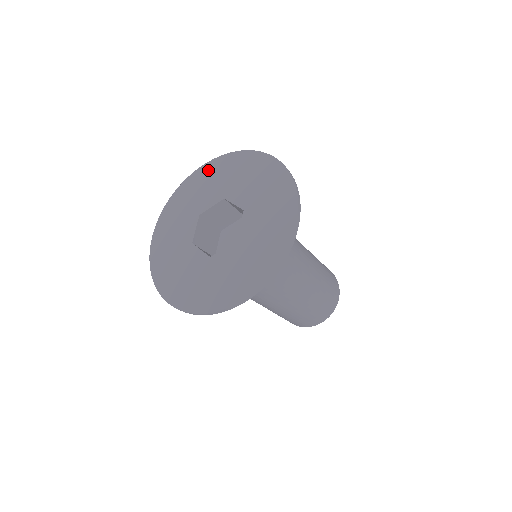
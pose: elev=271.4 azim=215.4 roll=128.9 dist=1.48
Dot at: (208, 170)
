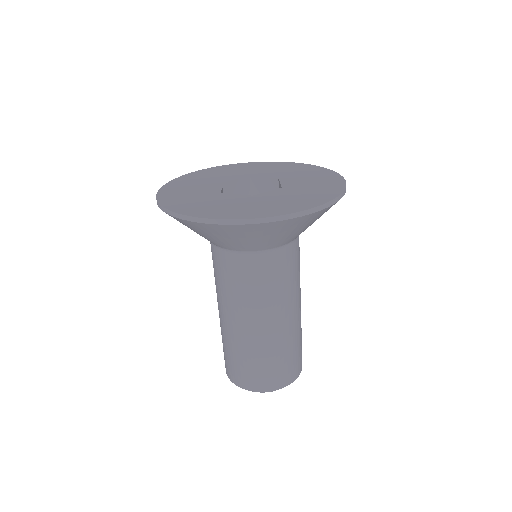
Dot at: (290, 165)
